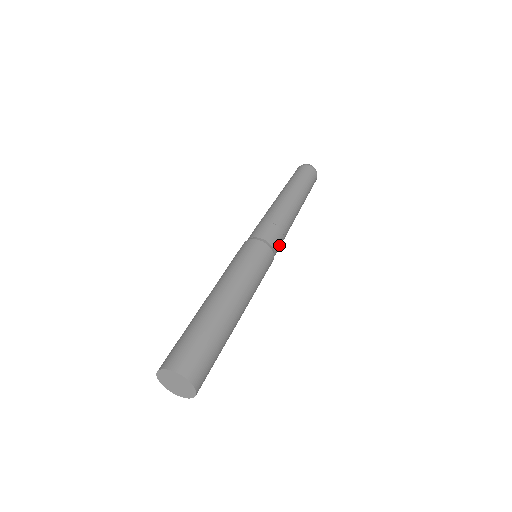
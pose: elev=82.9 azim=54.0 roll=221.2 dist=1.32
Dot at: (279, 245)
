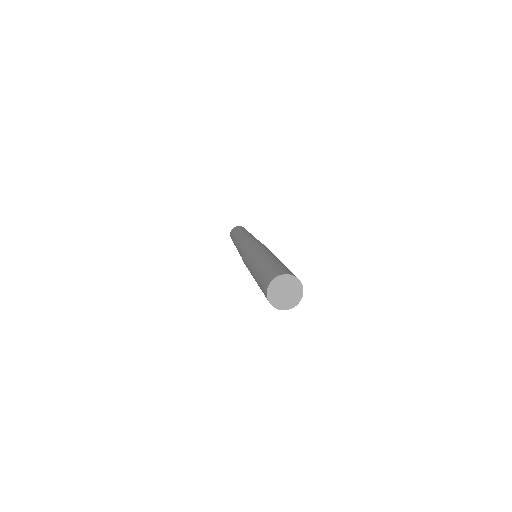
Dot at: occluded
